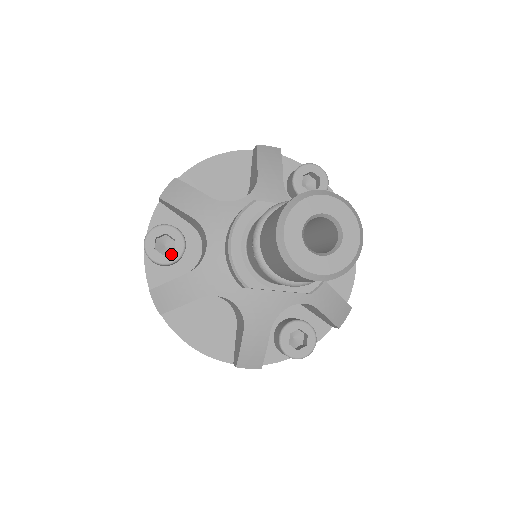
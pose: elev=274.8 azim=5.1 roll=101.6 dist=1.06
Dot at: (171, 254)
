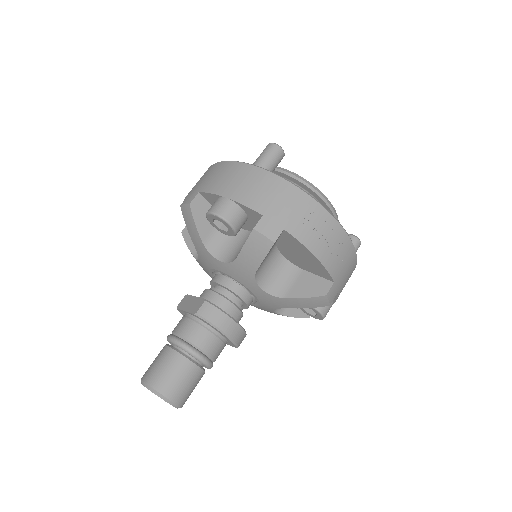
Dot at: occluded
